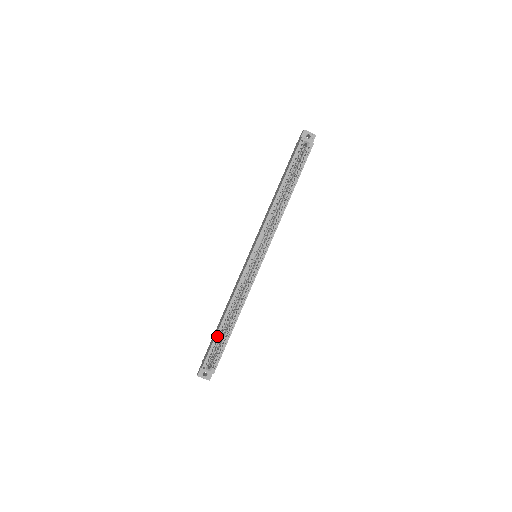
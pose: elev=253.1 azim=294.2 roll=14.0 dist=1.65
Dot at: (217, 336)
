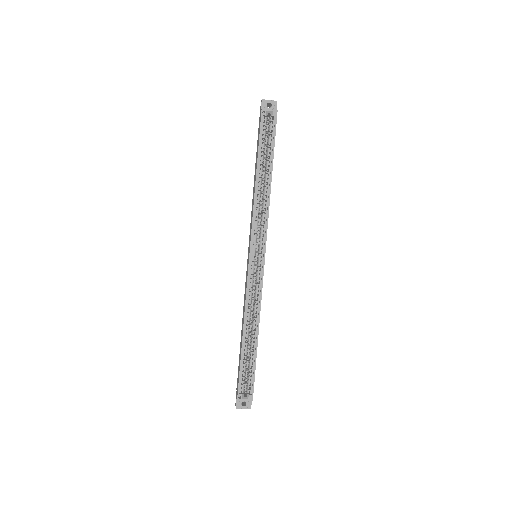
Dot at: (242, 358)
